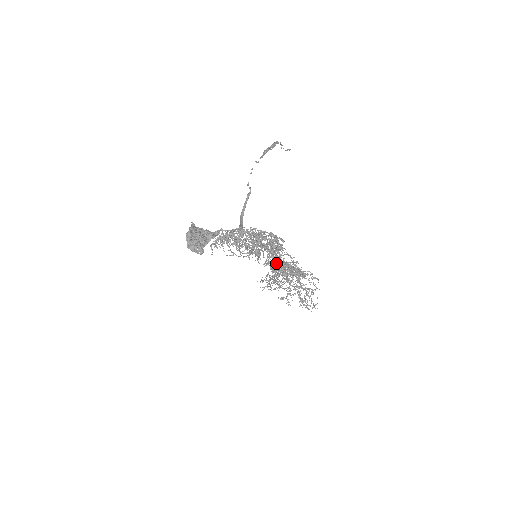
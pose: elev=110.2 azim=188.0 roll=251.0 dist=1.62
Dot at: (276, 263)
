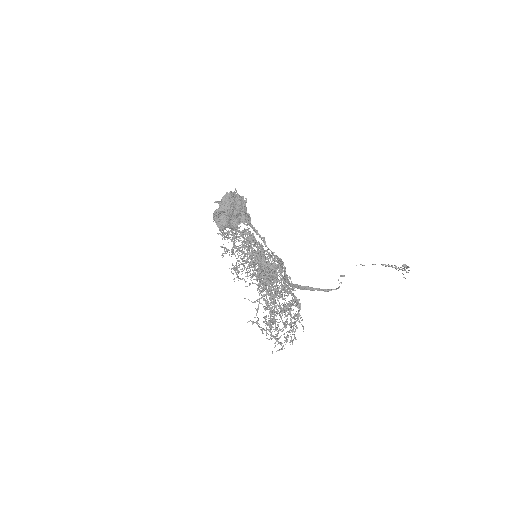
Dot at: occluded
